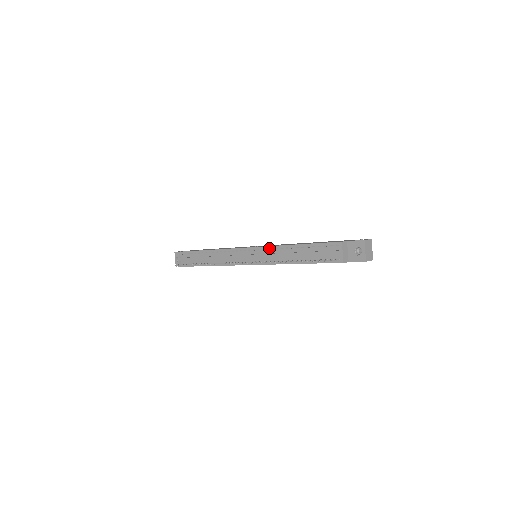
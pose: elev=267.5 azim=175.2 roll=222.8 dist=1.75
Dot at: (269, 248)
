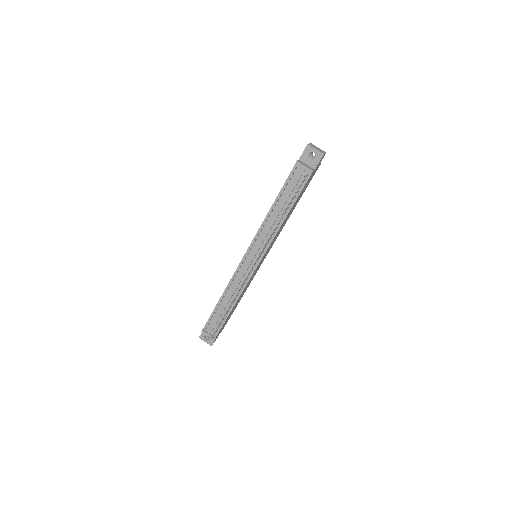
Dot at: (258, 233)
